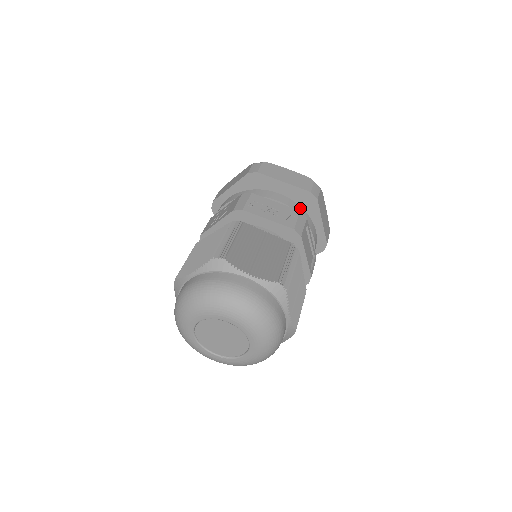
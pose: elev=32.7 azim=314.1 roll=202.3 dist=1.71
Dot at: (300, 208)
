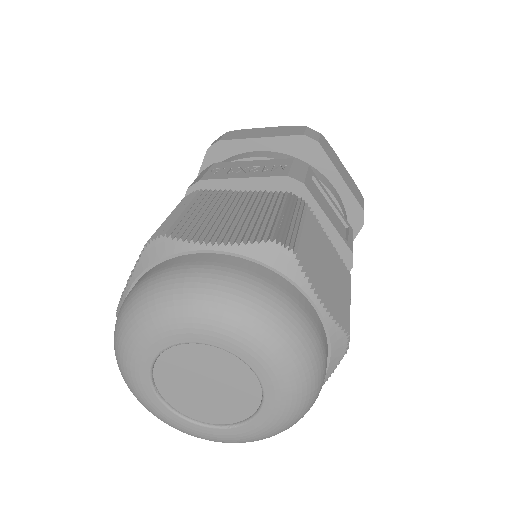
Dot at: occluded
